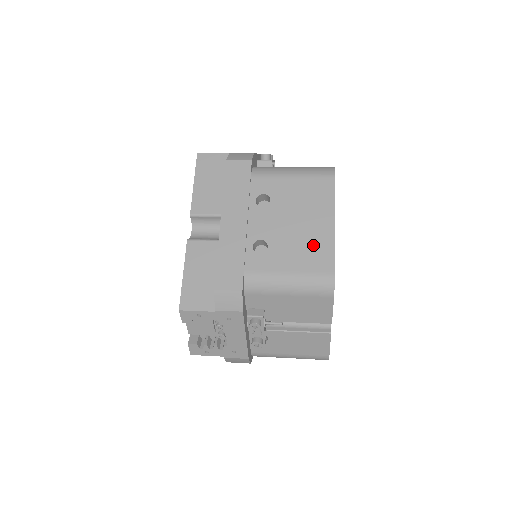
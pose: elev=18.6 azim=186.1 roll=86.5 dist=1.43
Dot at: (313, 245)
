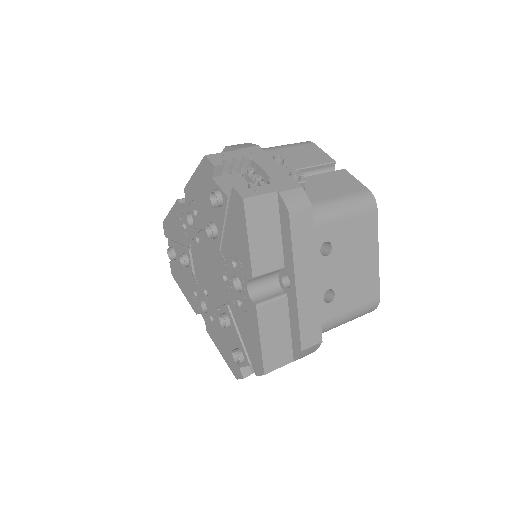
Dot at: (366, 279)
